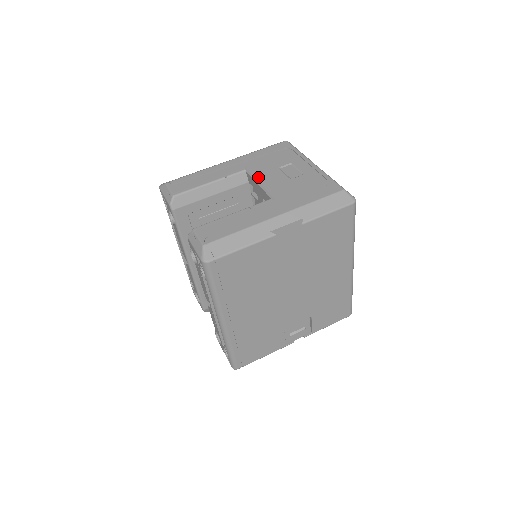
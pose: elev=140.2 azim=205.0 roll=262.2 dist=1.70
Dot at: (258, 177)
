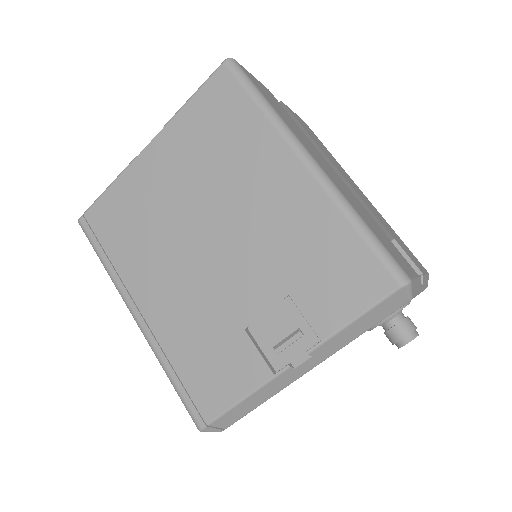
Dot at: occluded
